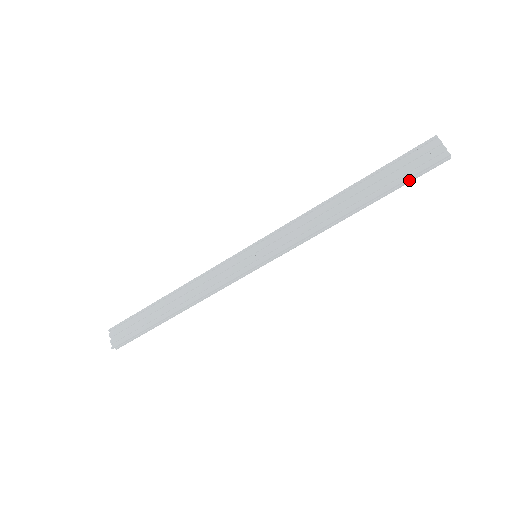
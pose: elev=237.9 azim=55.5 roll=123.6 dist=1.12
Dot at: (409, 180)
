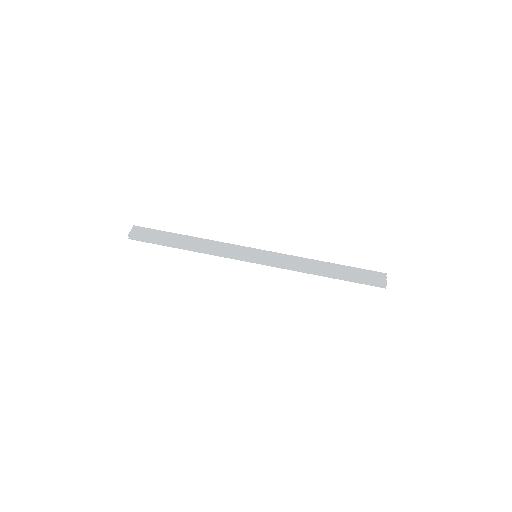
Dot at: (360, 282)
